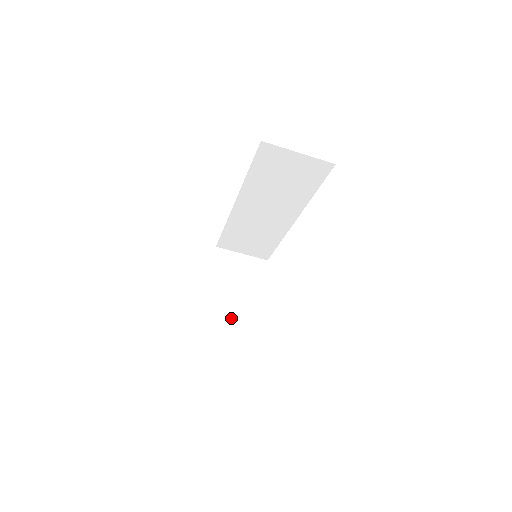
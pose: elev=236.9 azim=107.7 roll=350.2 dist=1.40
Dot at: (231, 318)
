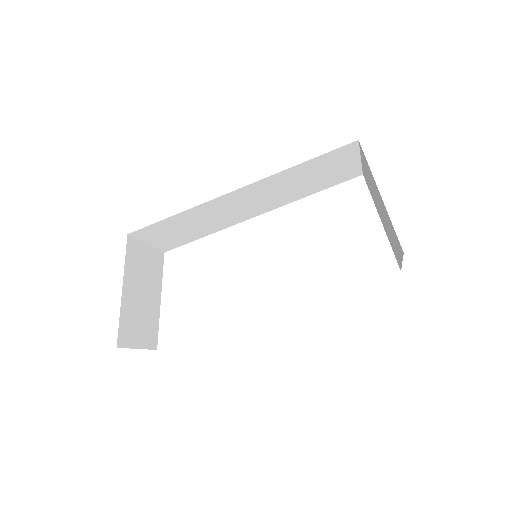
Dot at: (143, 333)
